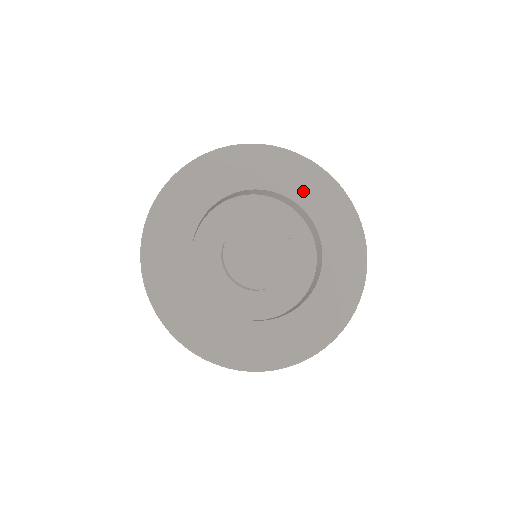
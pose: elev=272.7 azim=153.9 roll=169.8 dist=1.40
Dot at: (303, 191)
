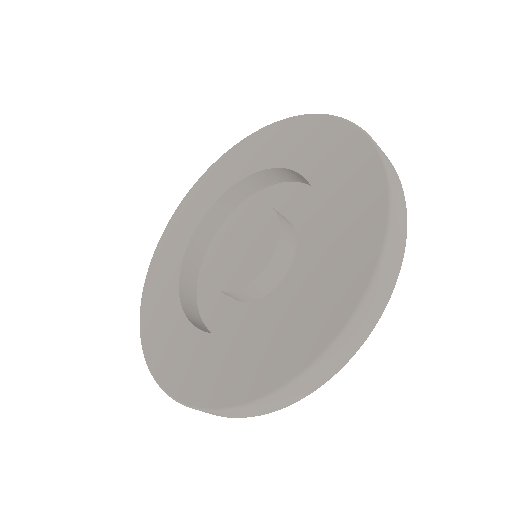
Dot at: (338, 225)
